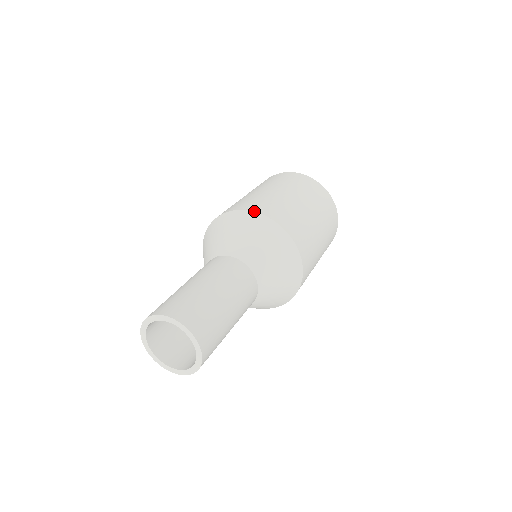
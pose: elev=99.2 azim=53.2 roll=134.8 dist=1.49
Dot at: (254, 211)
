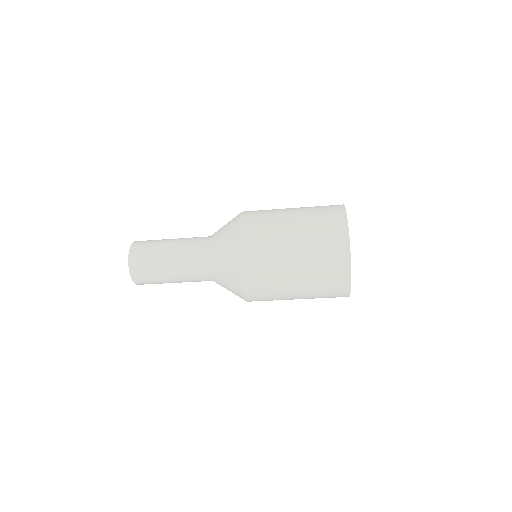
Dot at: (240, 273)
